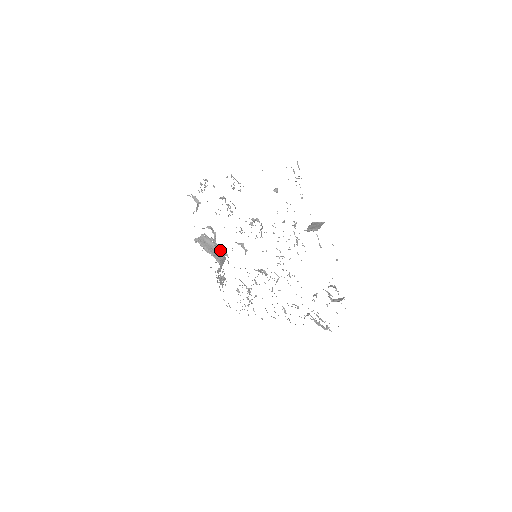
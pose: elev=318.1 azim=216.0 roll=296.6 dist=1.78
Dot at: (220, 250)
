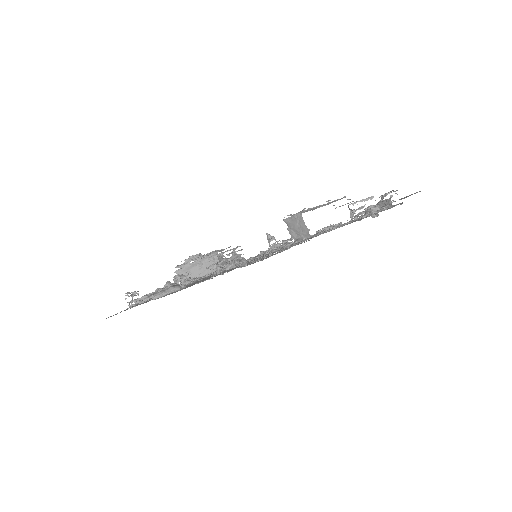
Dot at: (206, 258)
